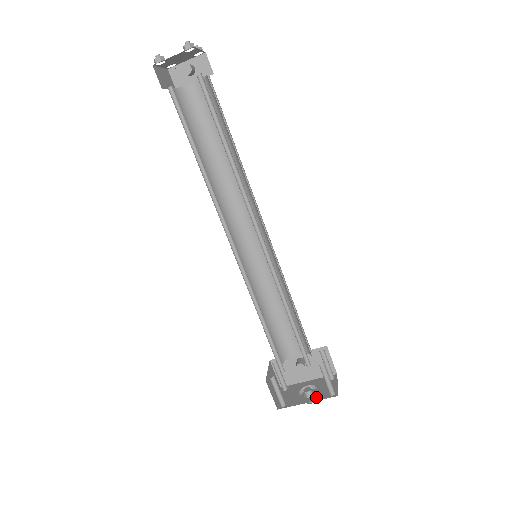
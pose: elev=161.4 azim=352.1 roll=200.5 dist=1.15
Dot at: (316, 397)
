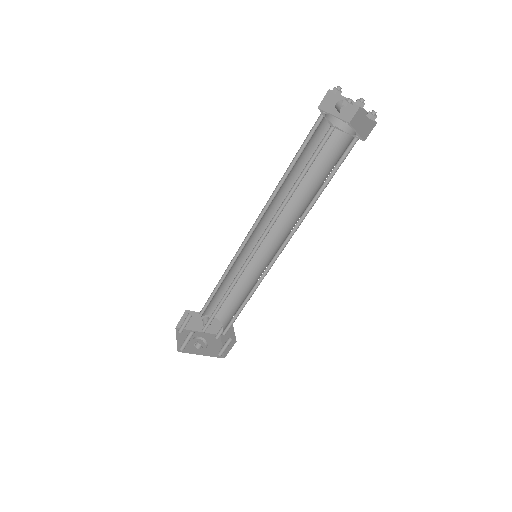
Dot at: (208, 352)
